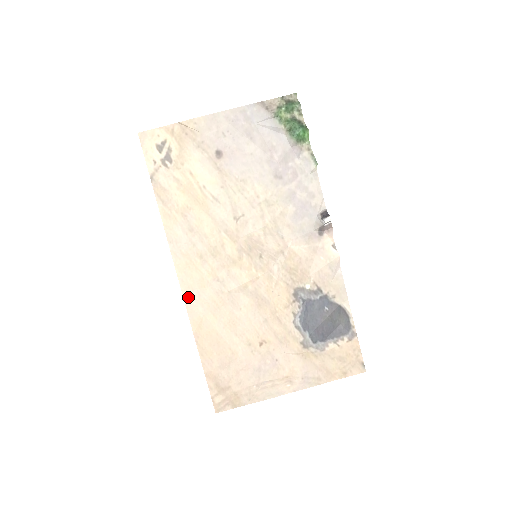
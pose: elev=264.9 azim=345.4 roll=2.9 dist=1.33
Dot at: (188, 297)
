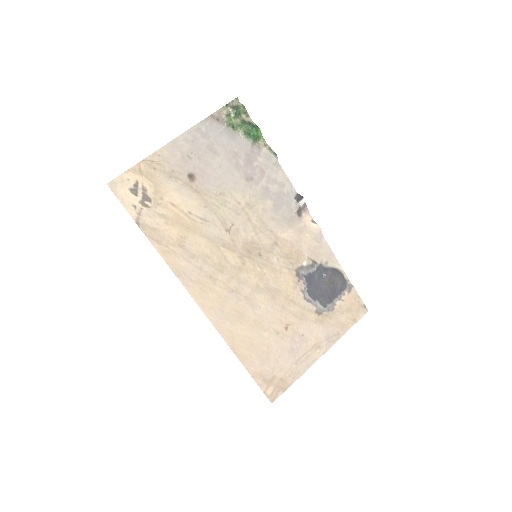
Dot at: (213, 318)
